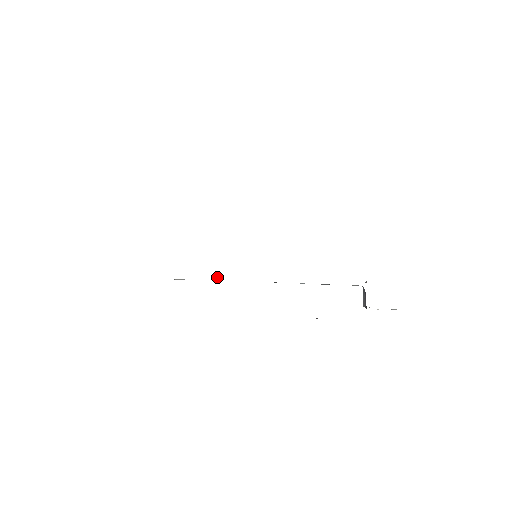
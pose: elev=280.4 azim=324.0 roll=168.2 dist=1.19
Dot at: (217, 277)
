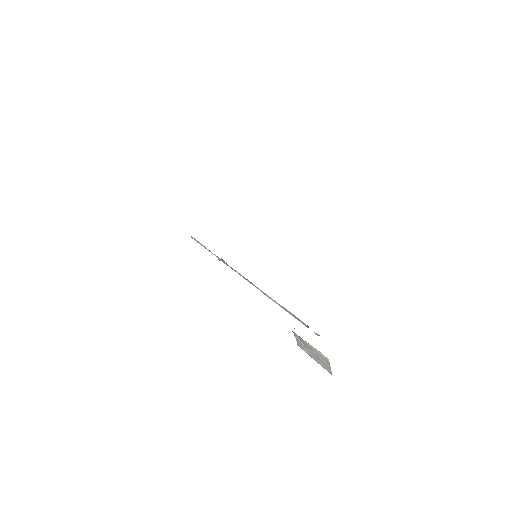
Dot at: (222, 259)
